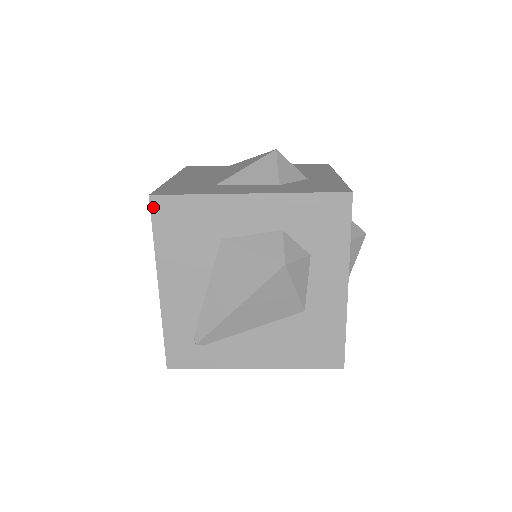
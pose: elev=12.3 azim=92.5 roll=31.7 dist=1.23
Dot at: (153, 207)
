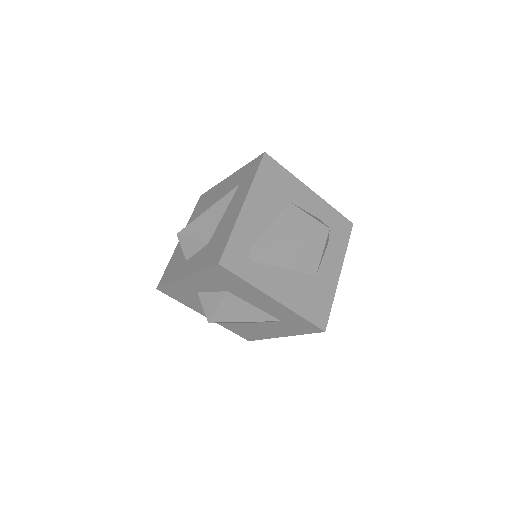
Dot at: (264, 159)
